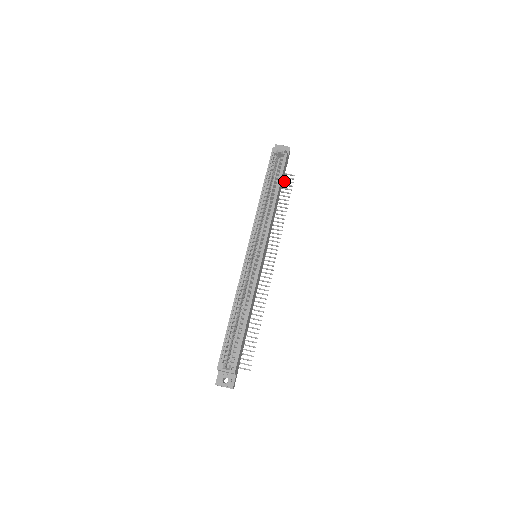
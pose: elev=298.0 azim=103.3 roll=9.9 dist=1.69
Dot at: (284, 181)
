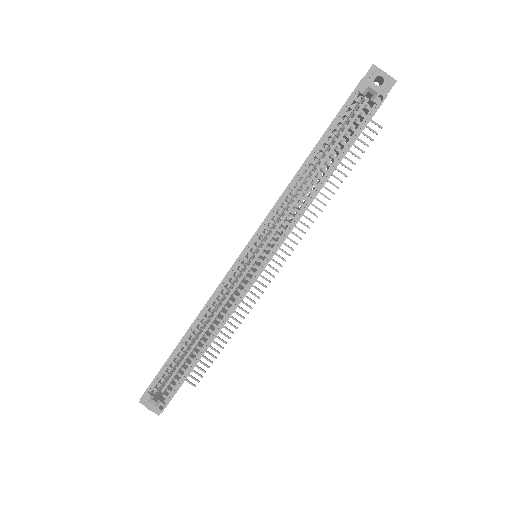
Dot at: occluded
